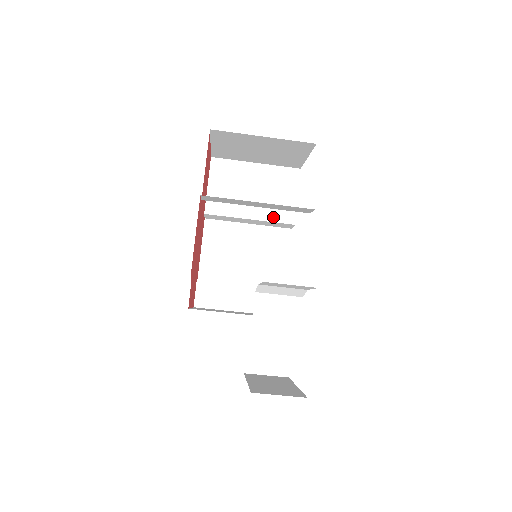
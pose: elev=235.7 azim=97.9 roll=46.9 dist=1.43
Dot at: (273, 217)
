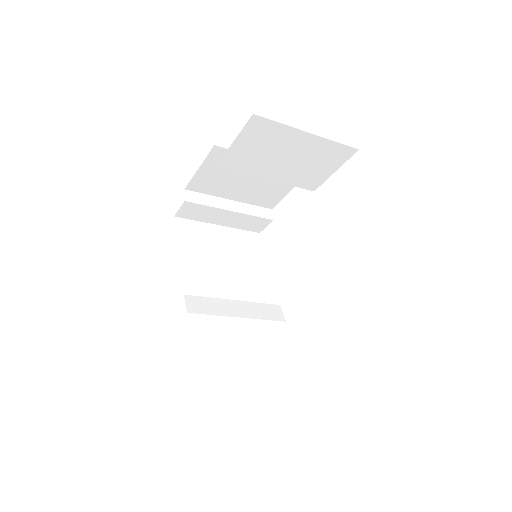
Dot at: (295, 182)
